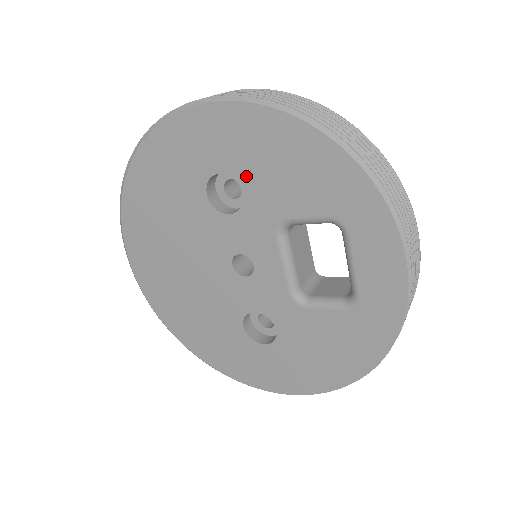
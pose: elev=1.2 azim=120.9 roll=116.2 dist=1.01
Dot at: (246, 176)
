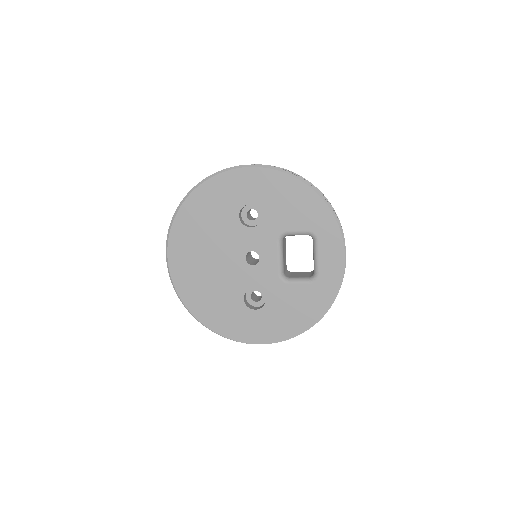
Dot at: (266, 207)
